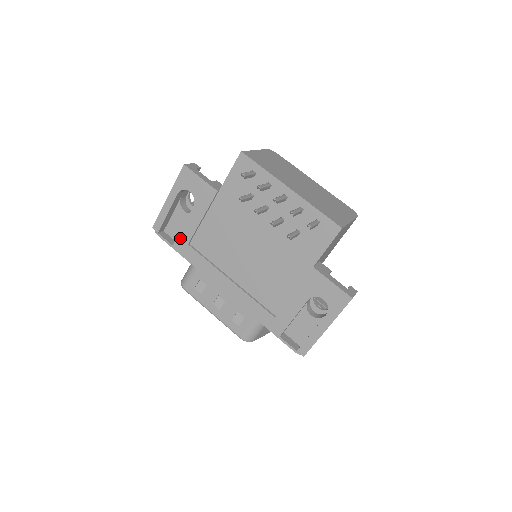
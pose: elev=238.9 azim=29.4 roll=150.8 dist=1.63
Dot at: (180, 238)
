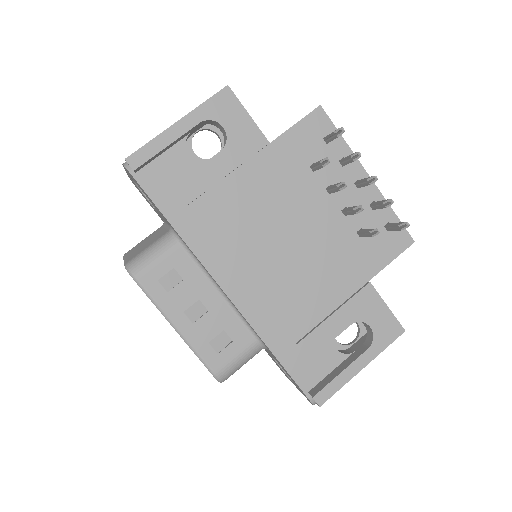
Dot at: (176, 191)
